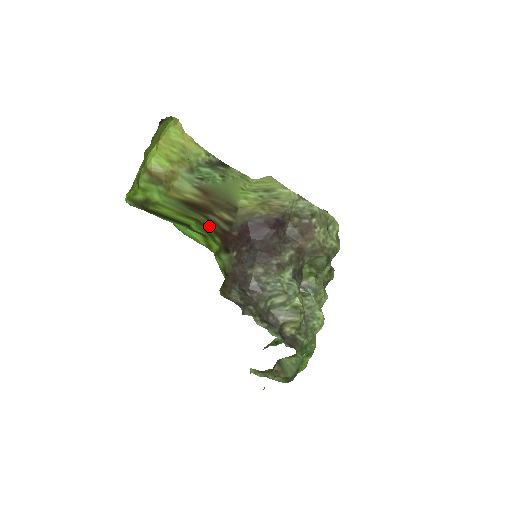
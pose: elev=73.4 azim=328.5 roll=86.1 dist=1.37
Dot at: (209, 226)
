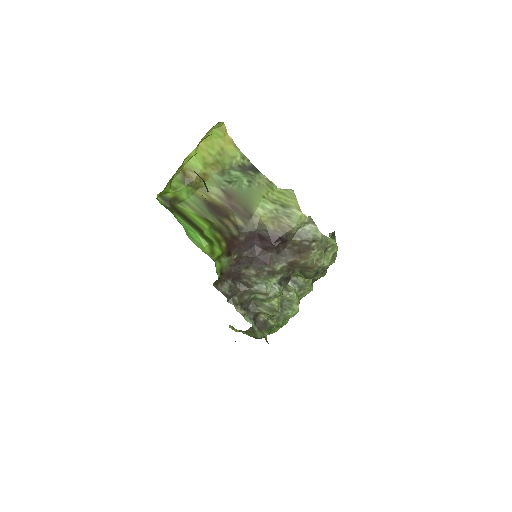
Dot at: (221, 230)
